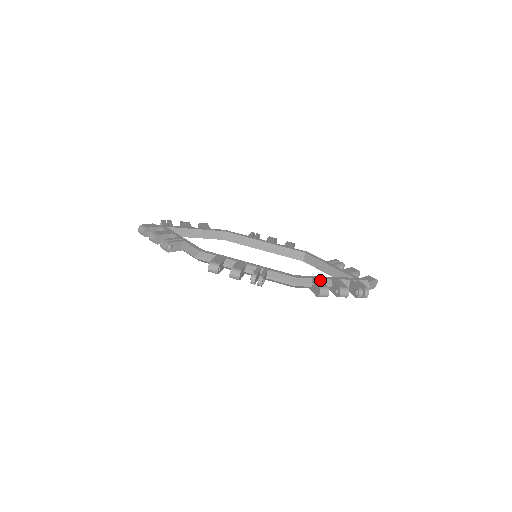
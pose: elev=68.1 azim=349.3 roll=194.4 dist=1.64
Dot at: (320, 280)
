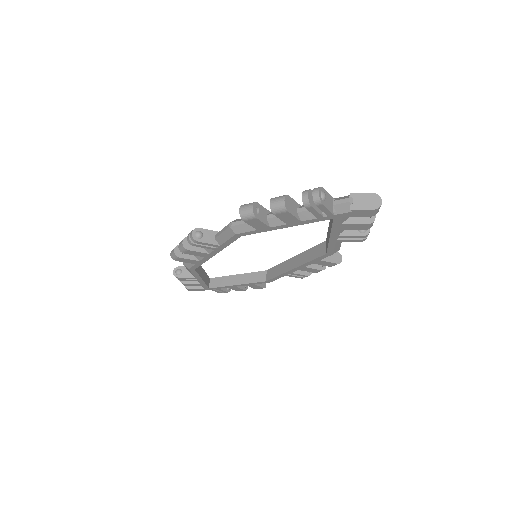
Dot at: (264, 210)
